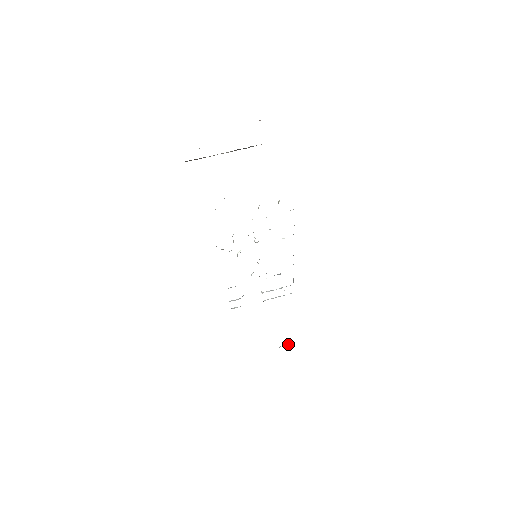
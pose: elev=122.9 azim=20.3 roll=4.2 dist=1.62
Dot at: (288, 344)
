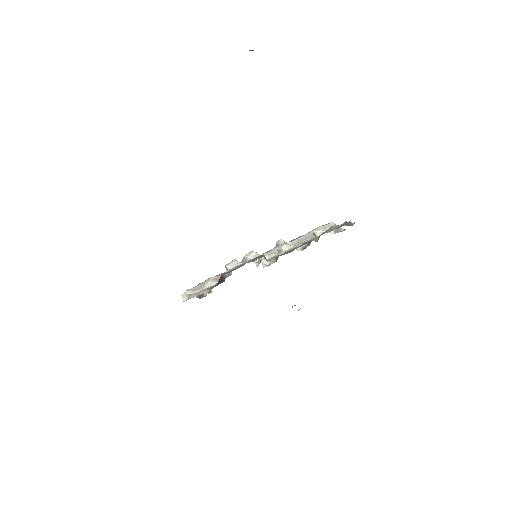
Dot at: occluded
